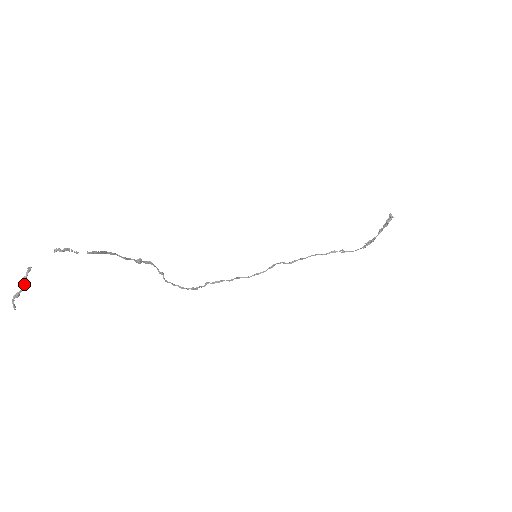
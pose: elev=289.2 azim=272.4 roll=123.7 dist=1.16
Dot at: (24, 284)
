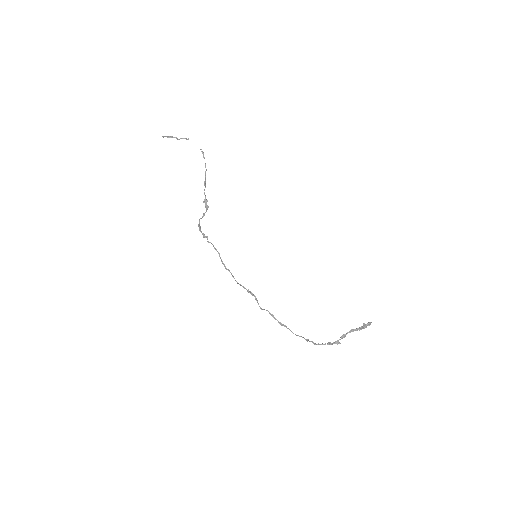
Dot at: (178, 139)
